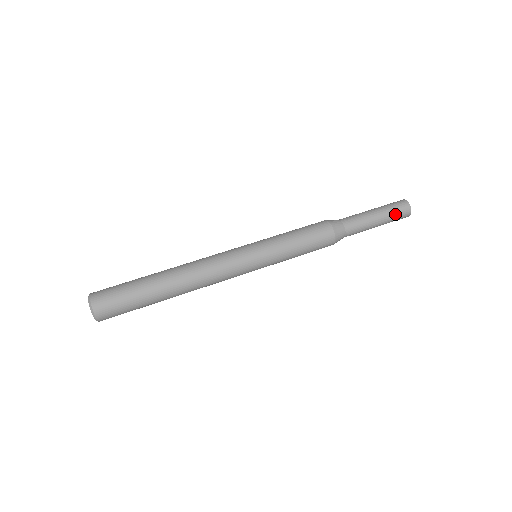
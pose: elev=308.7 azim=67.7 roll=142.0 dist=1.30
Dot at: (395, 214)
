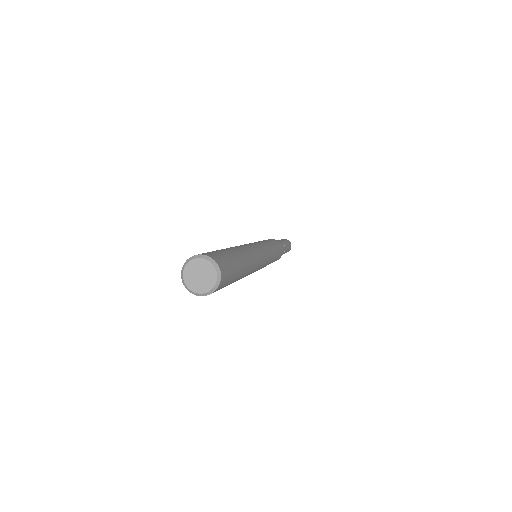
Dot at: occluded
